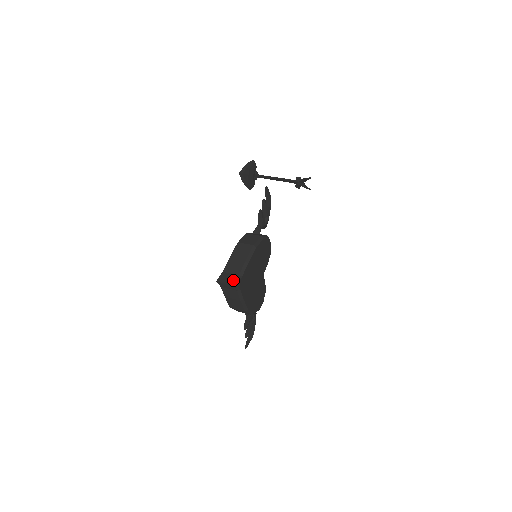
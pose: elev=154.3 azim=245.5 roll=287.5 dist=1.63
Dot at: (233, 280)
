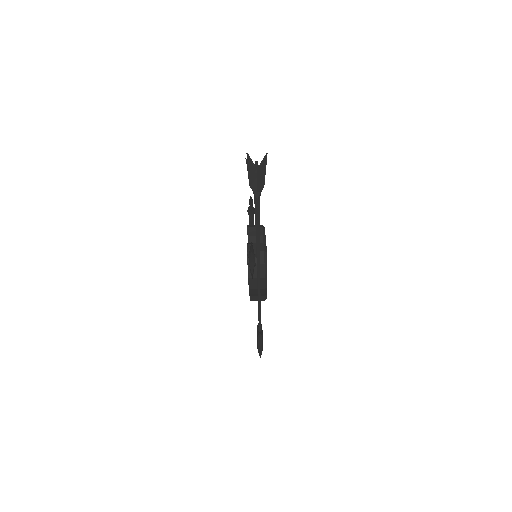
Dot at: (263, 299)
